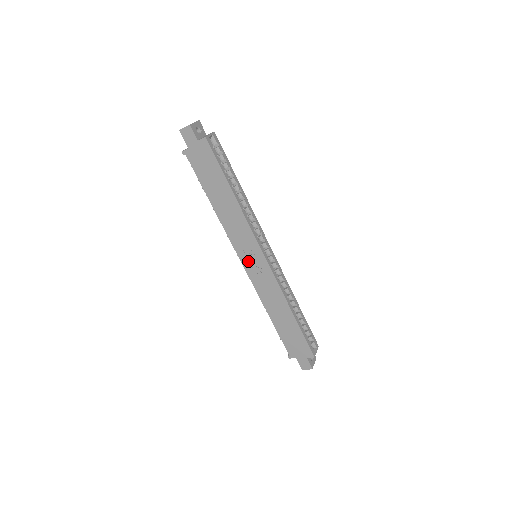
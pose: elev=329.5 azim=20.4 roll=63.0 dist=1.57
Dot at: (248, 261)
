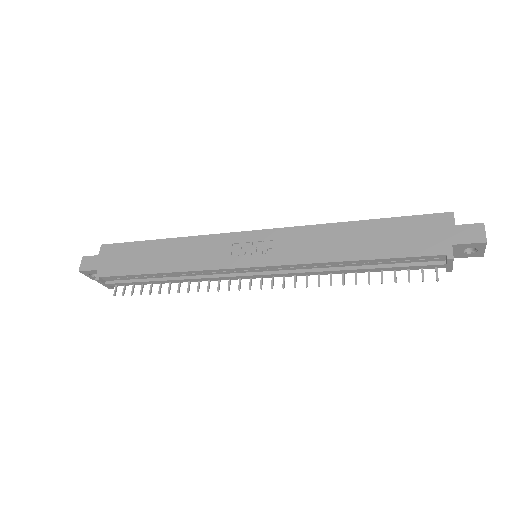
Dot at: (249, 257)
